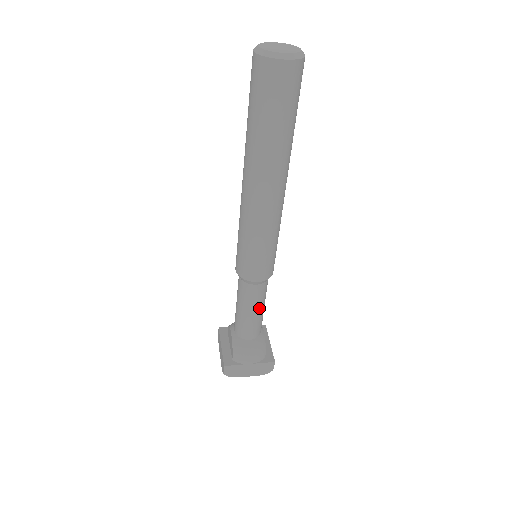
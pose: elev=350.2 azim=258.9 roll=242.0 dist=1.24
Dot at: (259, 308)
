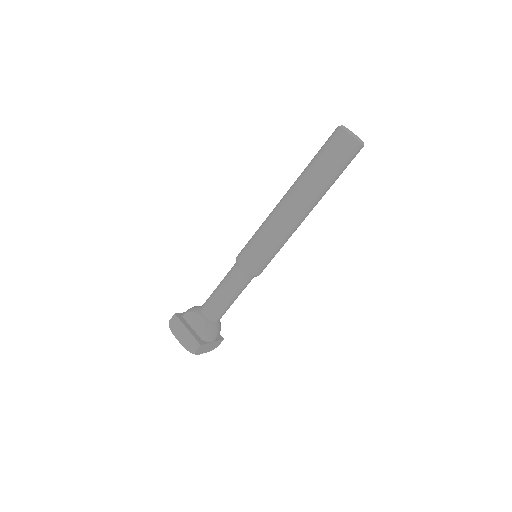
Dot at: occluded
